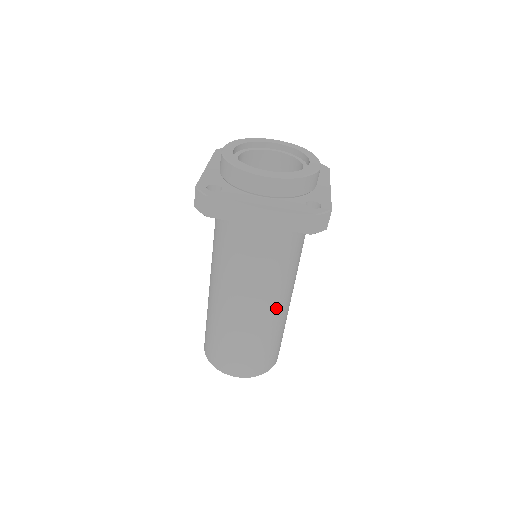
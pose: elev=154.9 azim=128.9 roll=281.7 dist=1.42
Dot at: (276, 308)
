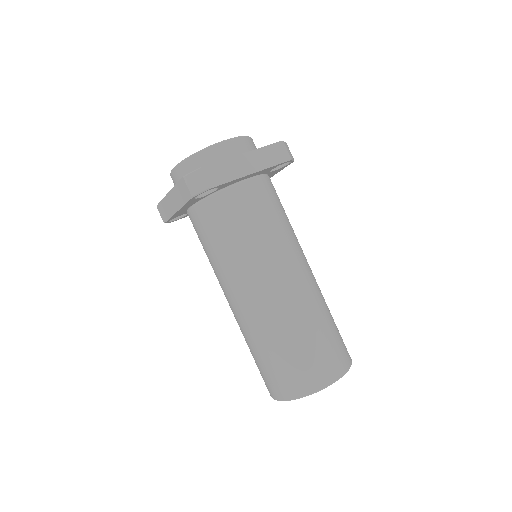
Dot at: (310, 272)
